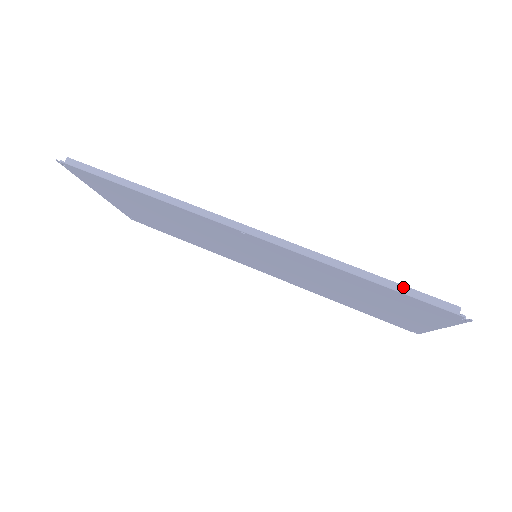
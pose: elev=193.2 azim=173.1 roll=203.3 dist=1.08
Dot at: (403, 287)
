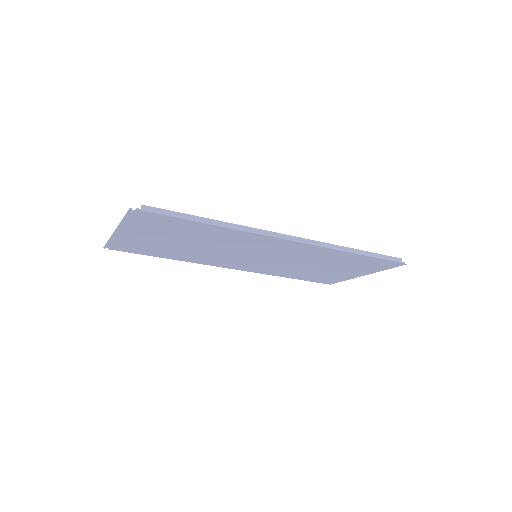
Dot at: (377, 254)
